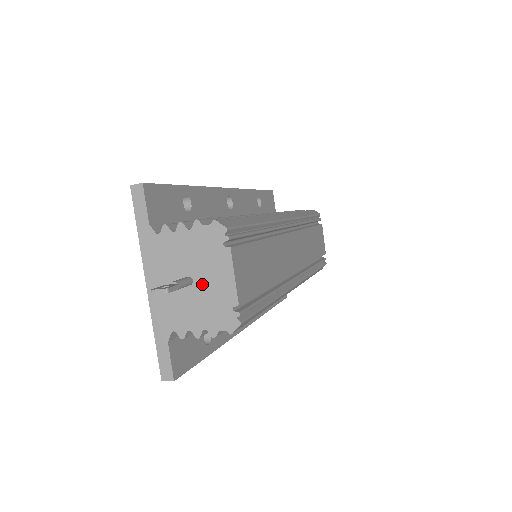
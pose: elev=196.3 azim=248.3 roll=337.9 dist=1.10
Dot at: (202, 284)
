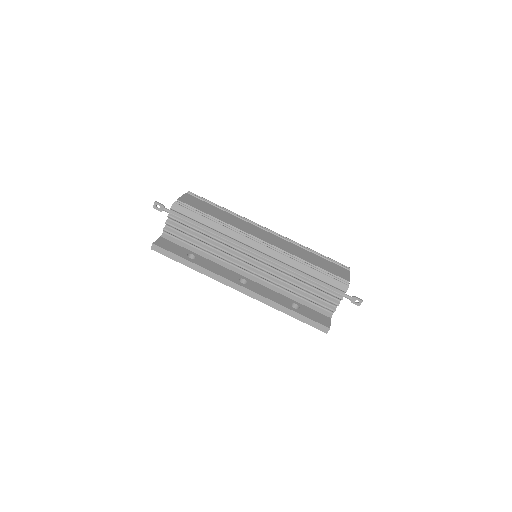
Dot at: occluded
